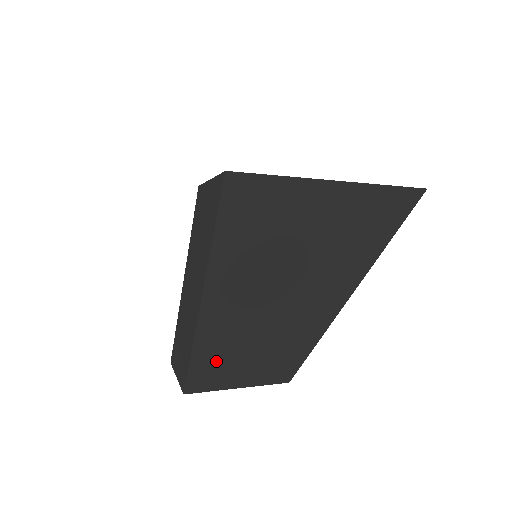
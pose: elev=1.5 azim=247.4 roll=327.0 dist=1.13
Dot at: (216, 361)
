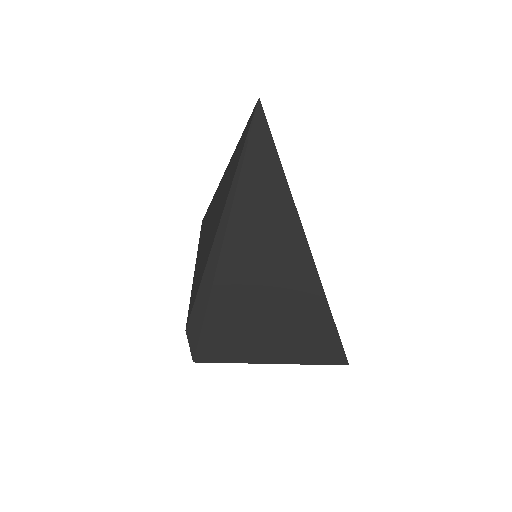
Dot at: occluded
